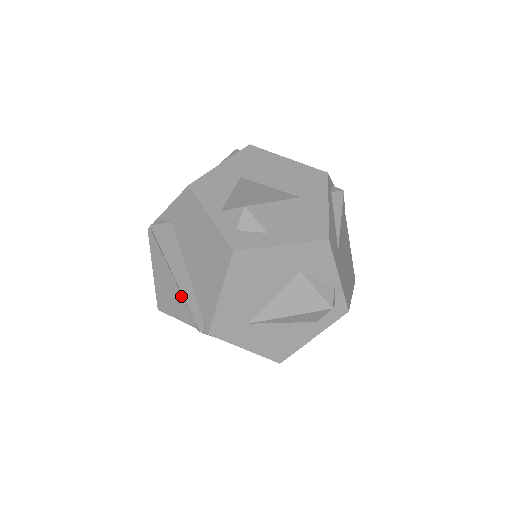
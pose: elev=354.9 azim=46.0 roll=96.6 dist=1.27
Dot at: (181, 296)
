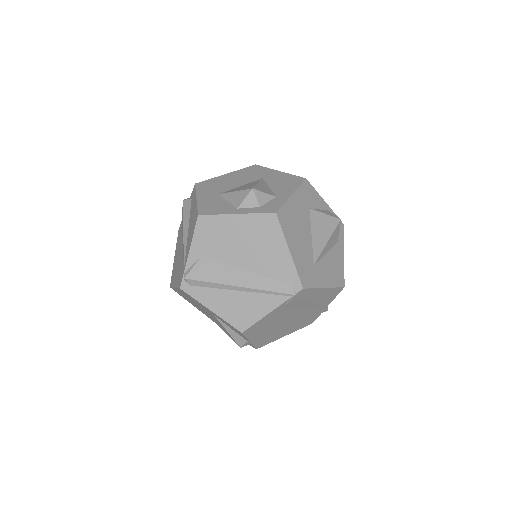
Dot at: (256, 294)
